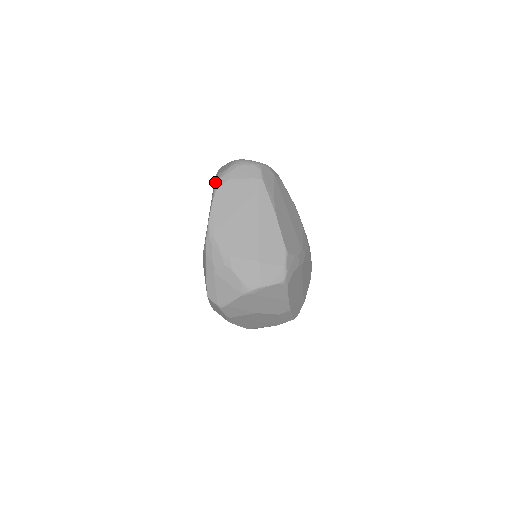
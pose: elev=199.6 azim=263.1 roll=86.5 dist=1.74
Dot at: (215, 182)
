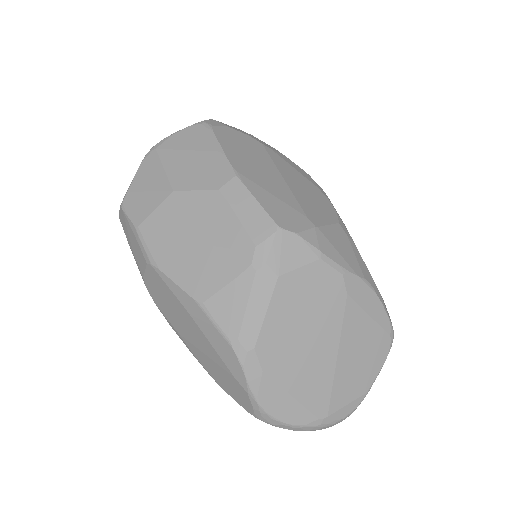
Dot at: occluded
